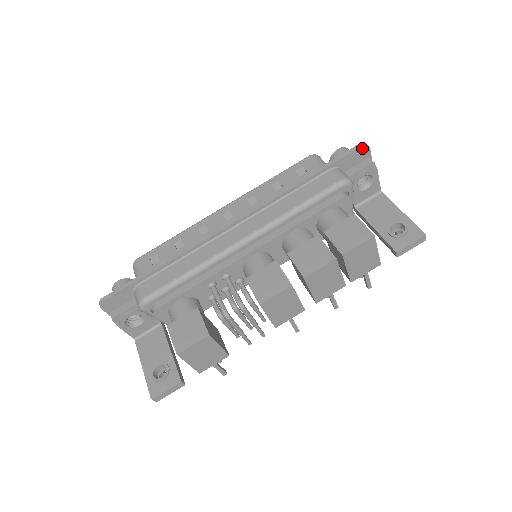
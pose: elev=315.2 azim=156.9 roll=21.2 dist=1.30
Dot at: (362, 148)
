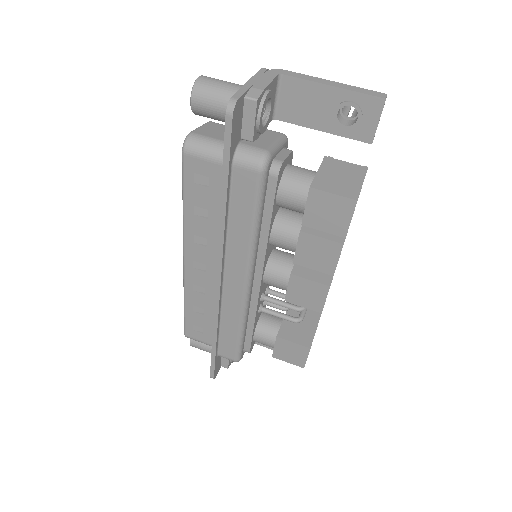
Dot at: (234, 115)
